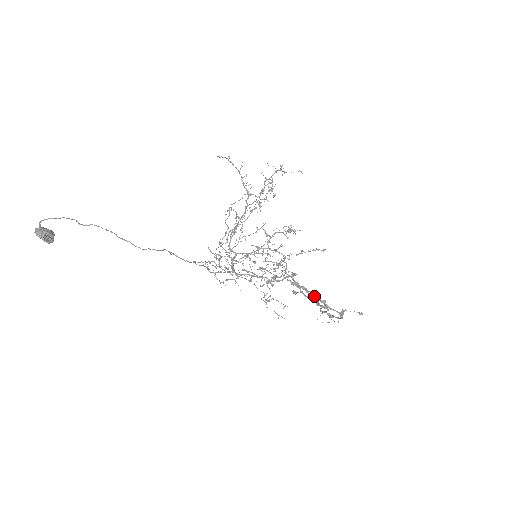
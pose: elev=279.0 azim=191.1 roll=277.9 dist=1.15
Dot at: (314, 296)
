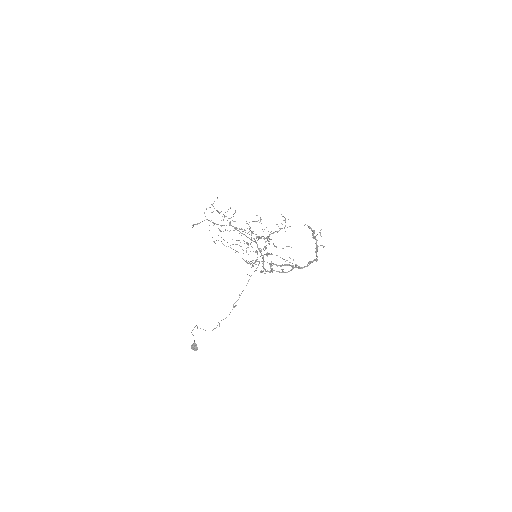
Dot at: occluded
